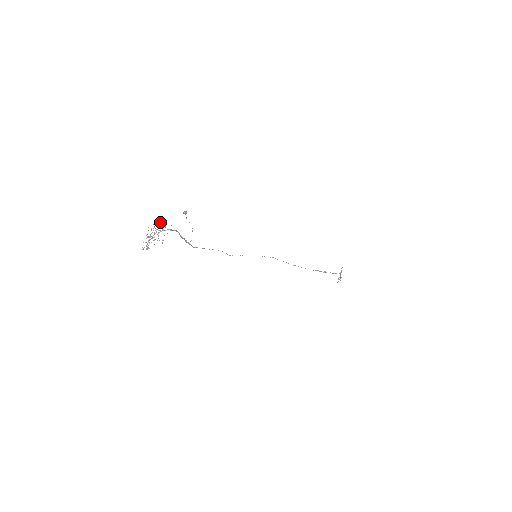
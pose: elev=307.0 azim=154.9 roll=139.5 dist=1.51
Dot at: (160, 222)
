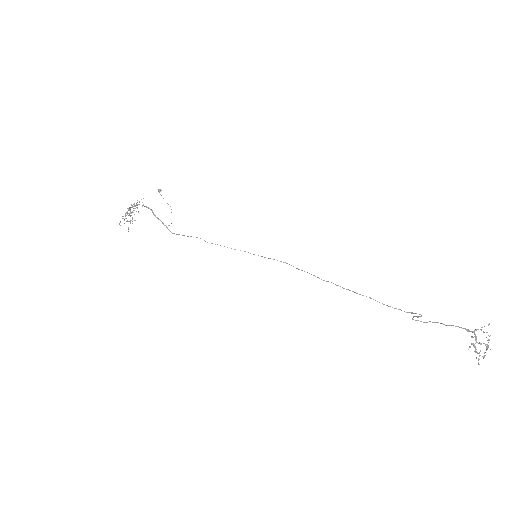
Dot at: occluded
